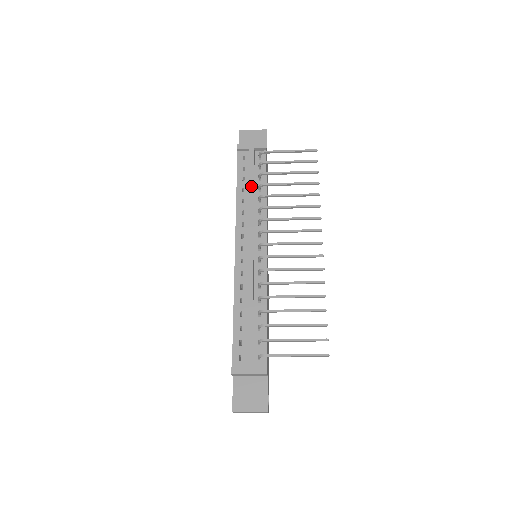
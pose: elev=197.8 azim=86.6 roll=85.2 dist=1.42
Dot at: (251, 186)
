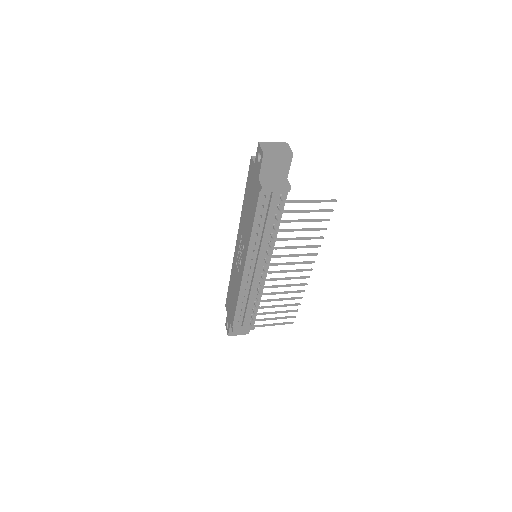
Dot at: (267, 227)
